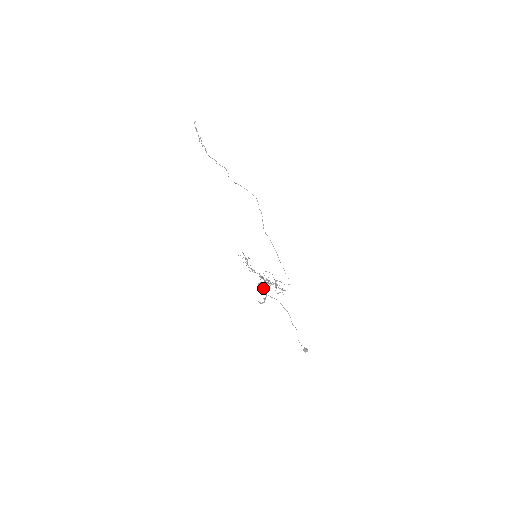
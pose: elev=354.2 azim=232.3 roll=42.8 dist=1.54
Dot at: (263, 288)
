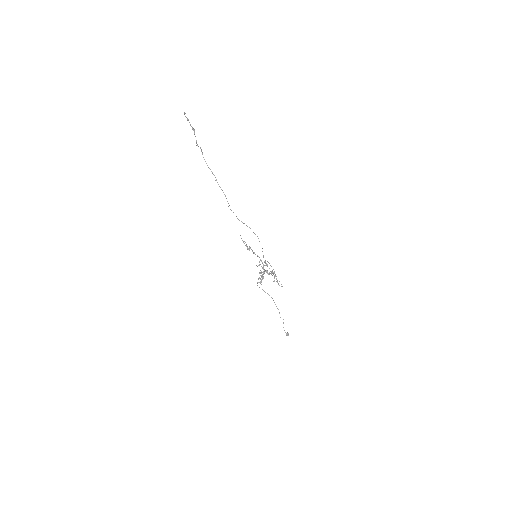
Dot at: (261, 276)
